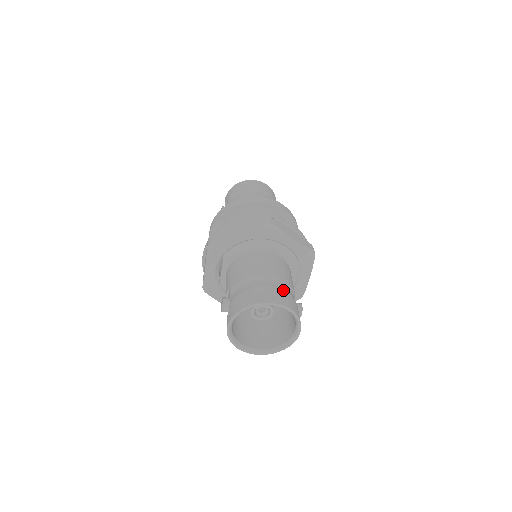
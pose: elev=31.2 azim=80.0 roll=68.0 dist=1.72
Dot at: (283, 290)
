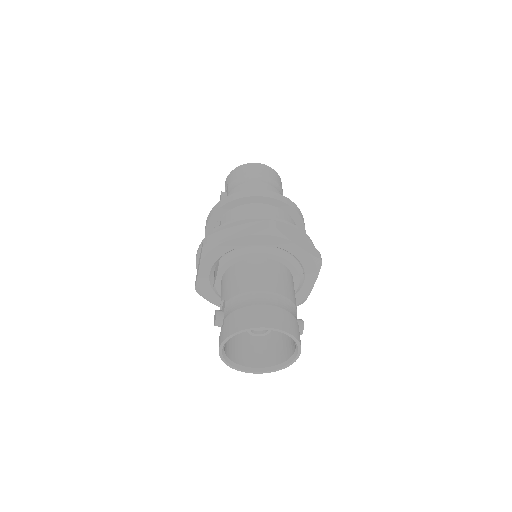
Dot at: (284, 310)
